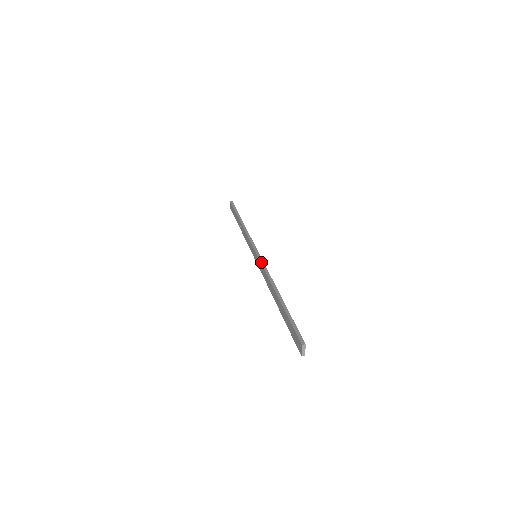
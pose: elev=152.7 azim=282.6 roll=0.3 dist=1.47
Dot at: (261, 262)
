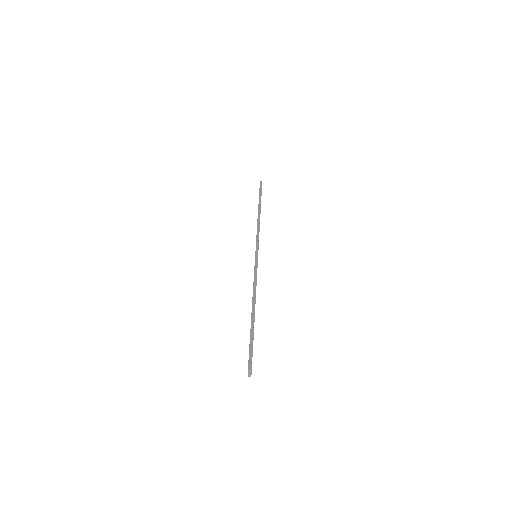
Dot at: (255, 267)
